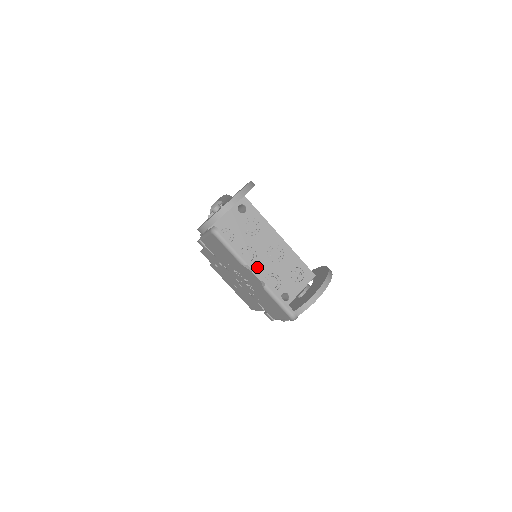
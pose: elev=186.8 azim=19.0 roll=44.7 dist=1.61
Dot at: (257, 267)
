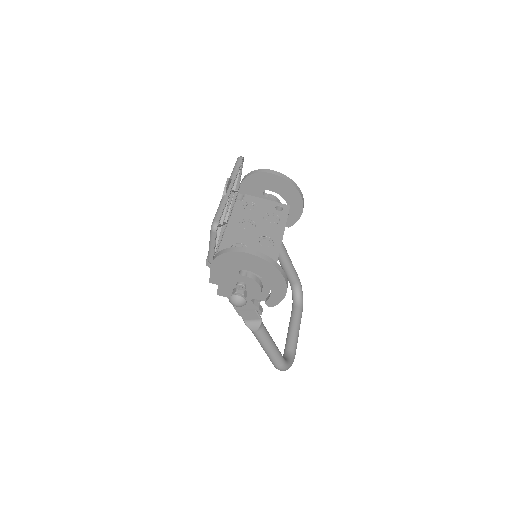
Dot at: (243, 234)
